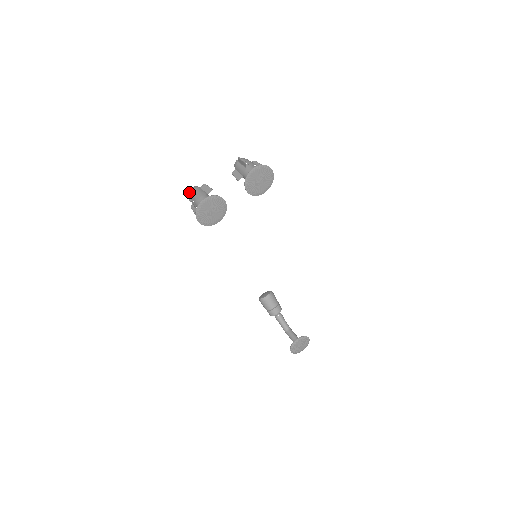
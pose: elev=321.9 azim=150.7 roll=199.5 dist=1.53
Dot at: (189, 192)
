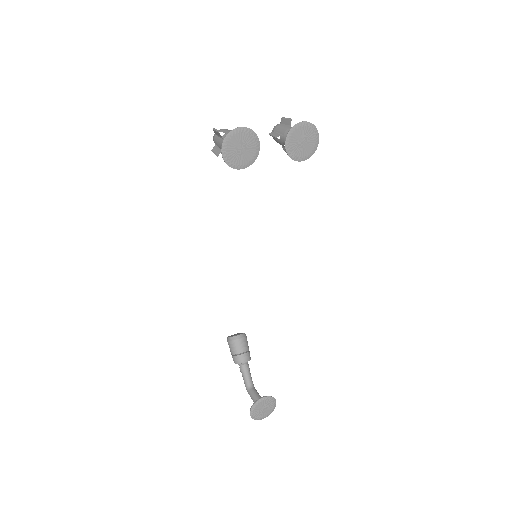
Dot at: occluded
